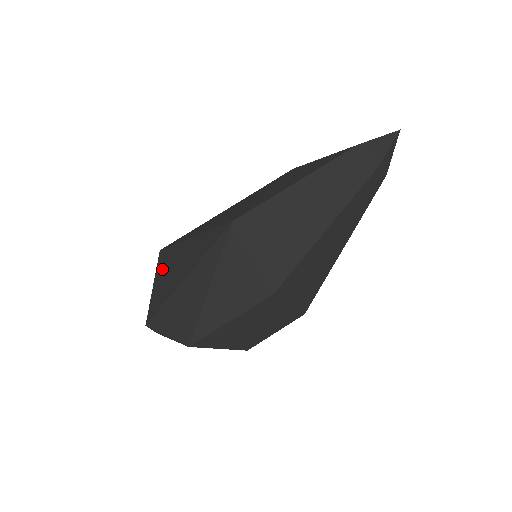
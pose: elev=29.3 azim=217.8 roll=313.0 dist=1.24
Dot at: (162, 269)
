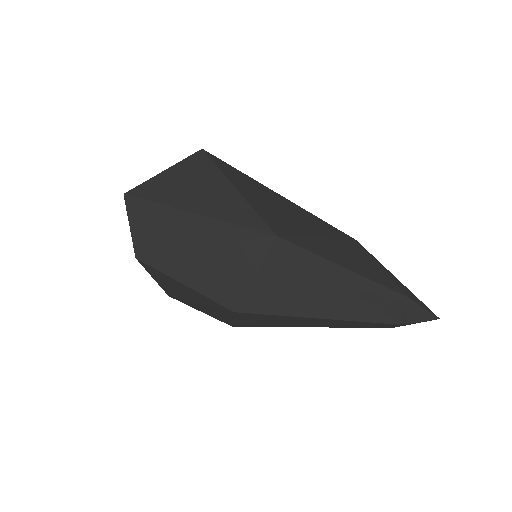
Dot at: (186, 170)
